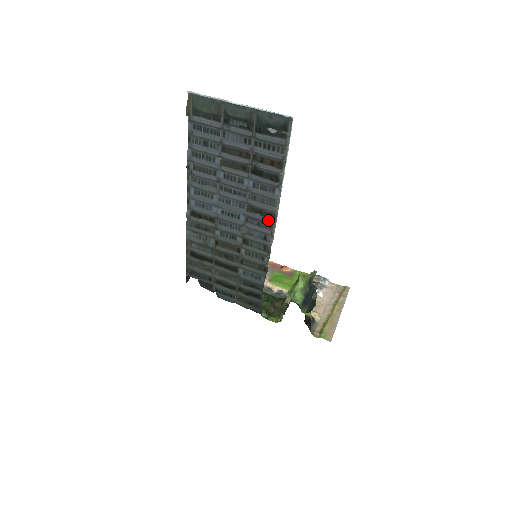
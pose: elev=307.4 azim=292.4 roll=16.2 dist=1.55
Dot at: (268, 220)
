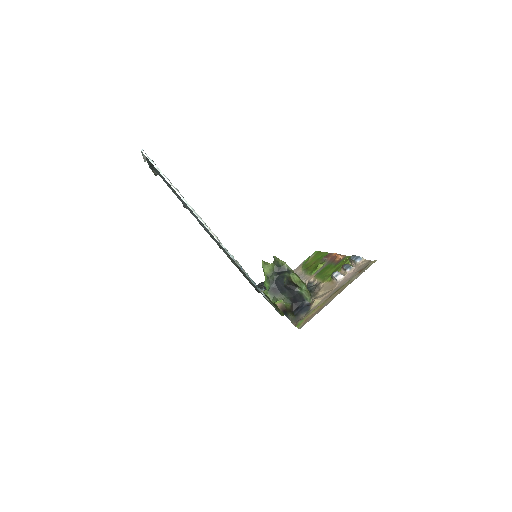
Dot at: occluded
